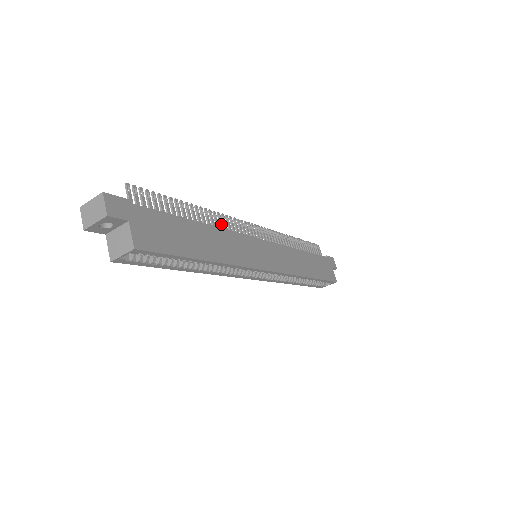
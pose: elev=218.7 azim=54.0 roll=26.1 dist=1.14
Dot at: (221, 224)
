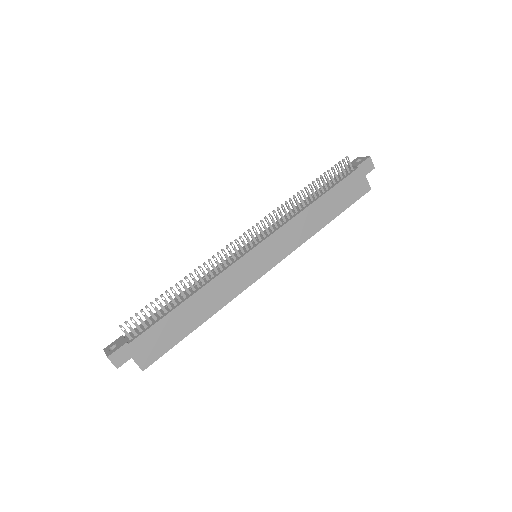
Dot at: (209, 272)
